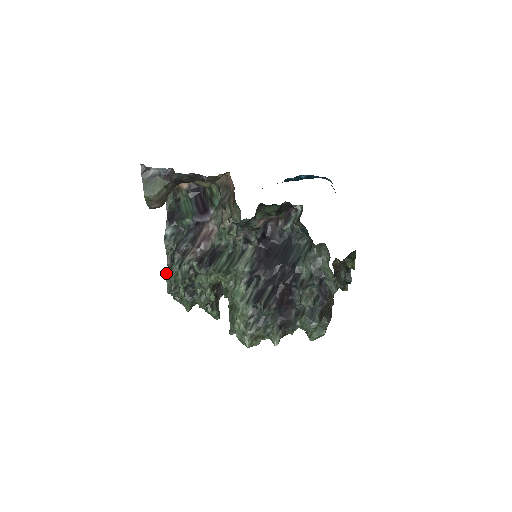
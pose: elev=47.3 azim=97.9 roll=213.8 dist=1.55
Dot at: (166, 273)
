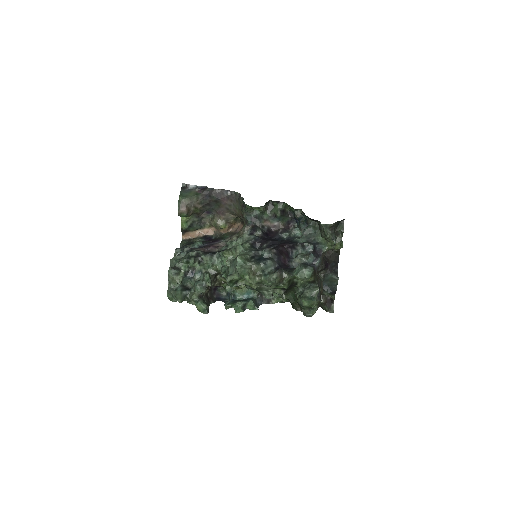
Dot at: (173, 258)
